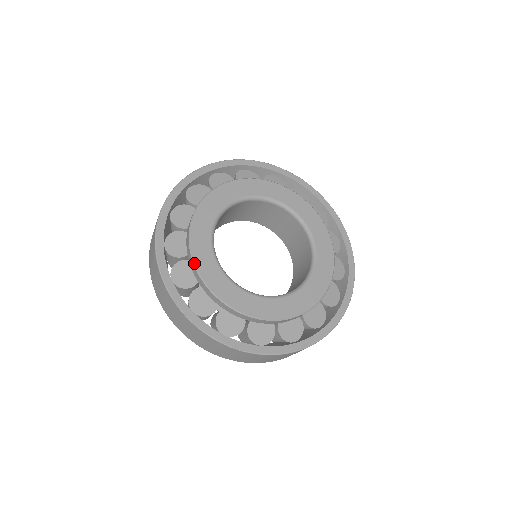
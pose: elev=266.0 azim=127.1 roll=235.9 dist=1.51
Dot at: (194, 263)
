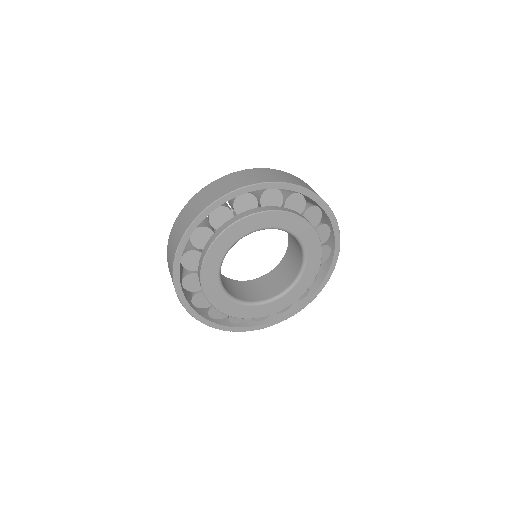
Dot at: (213, 243)
